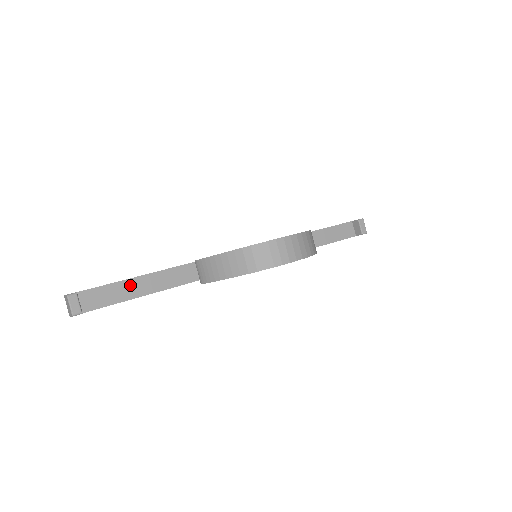
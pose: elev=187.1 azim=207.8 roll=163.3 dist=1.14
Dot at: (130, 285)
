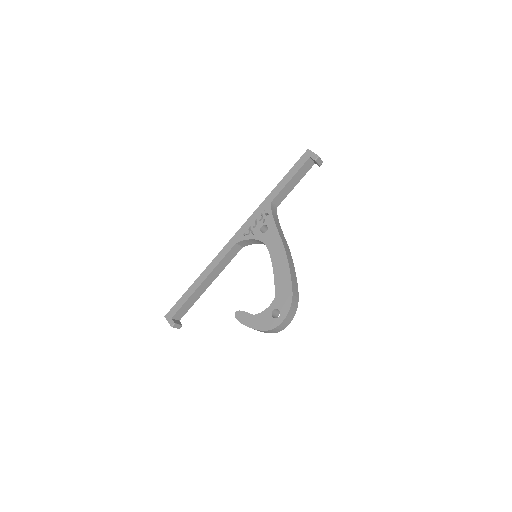
Dot at: (193, 297)
